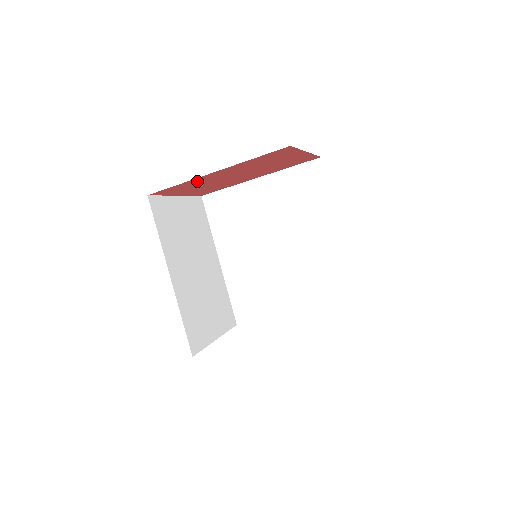
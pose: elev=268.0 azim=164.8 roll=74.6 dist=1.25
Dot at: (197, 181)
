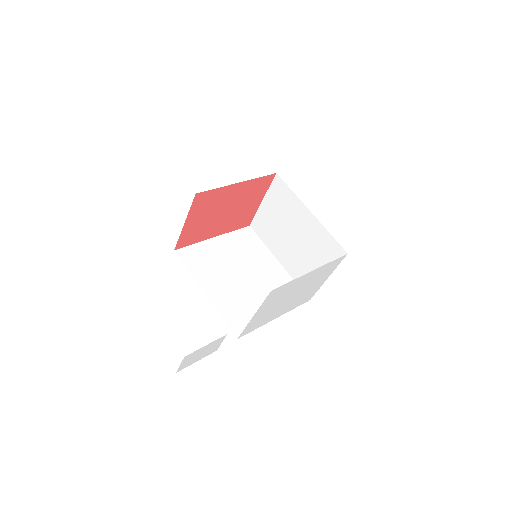
Dot at: (220, 195)
